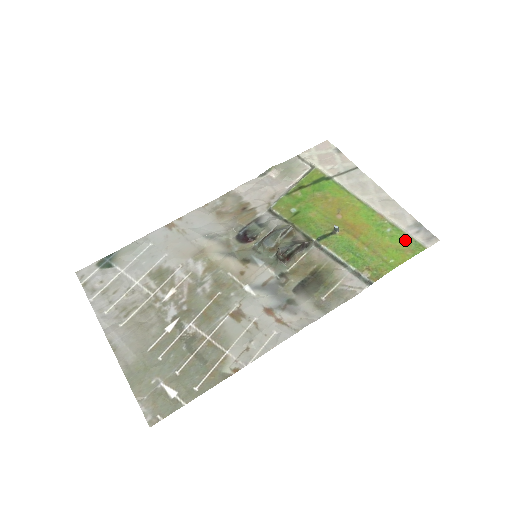
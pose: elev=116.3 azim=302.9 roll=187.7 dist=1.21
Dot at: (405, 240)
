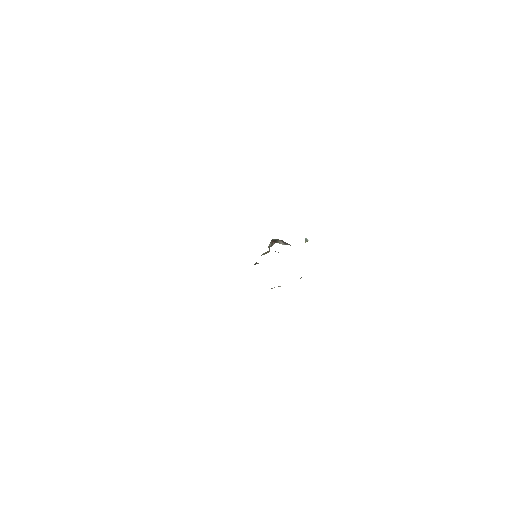
Dot at: occluded
